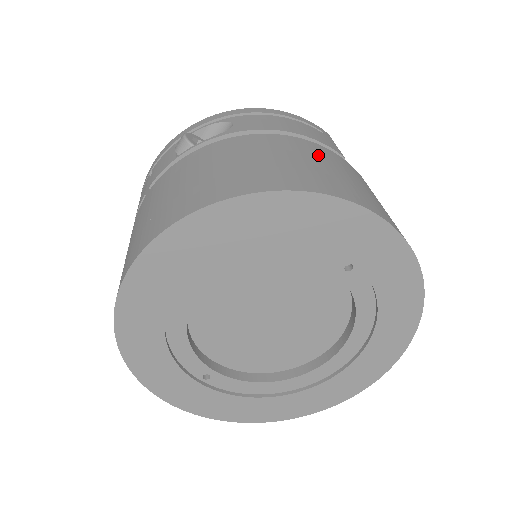
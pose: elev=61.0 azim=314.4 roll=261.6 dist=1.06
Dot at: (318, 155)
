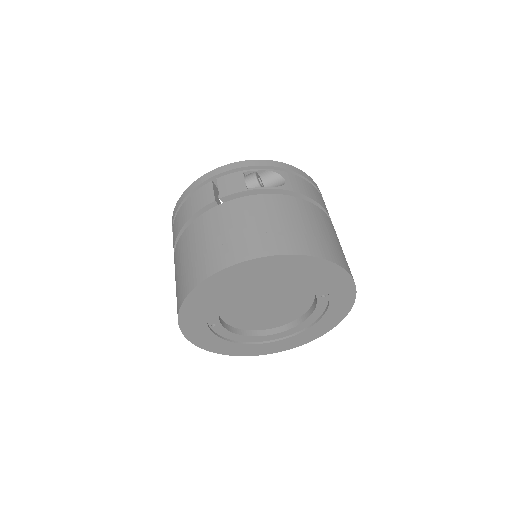
Dot at: (330, 227)
